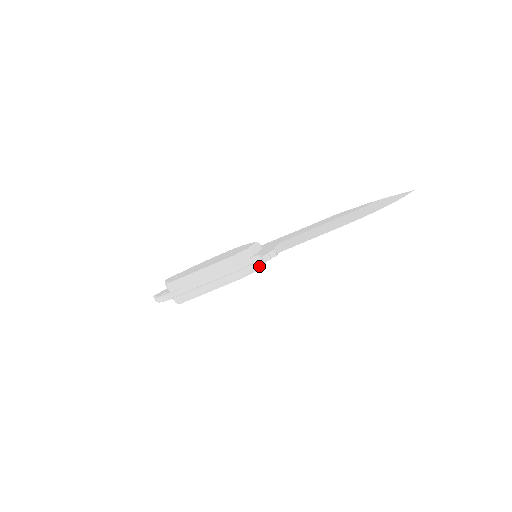
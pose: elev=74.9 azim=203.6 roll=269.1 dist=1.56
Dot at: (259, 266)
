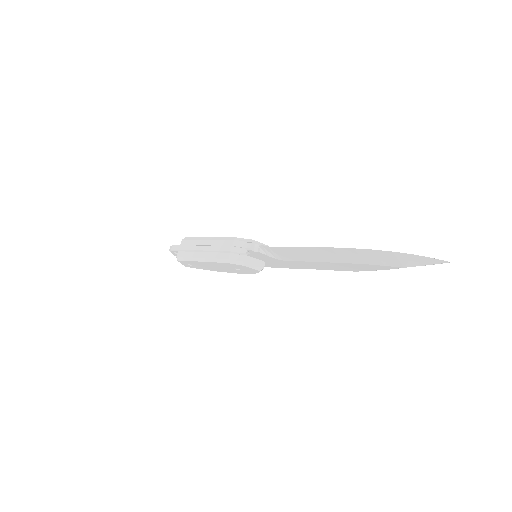
Dot at: (247, 262)
